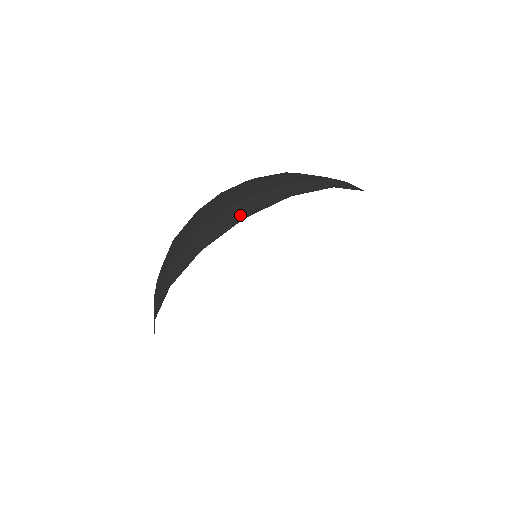
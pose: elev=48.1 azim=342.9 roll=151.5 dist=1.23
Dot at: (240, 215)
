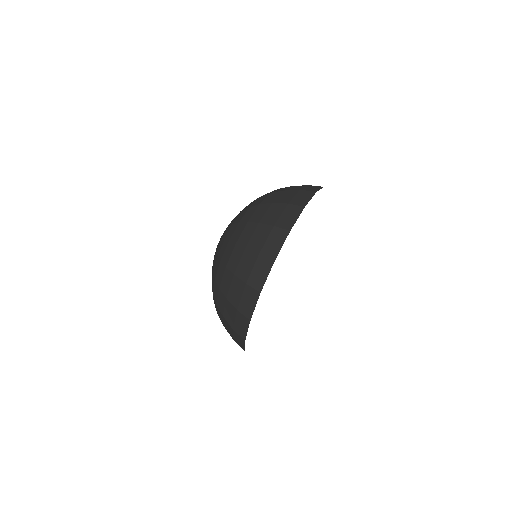
Dot at: (300, 206)
